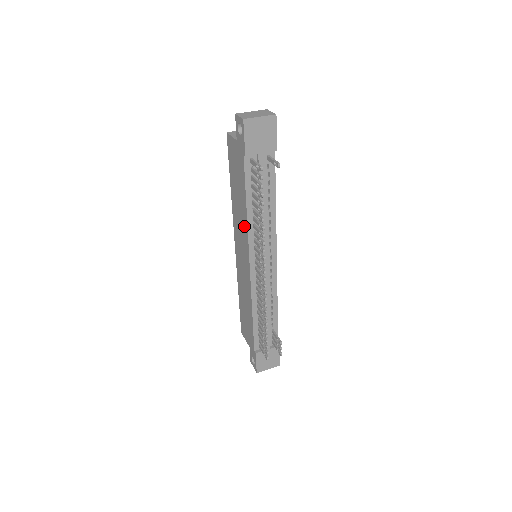
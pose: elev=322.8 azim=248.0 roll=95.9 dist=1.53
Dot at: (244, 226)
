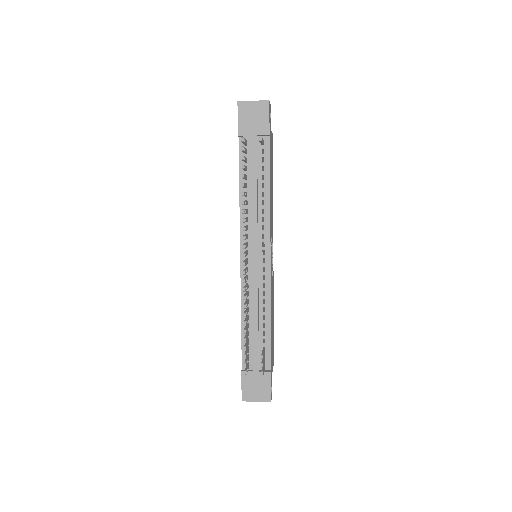
Dot at: occluded
